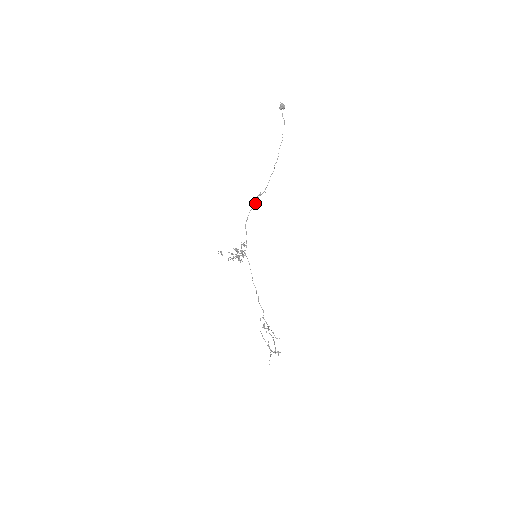
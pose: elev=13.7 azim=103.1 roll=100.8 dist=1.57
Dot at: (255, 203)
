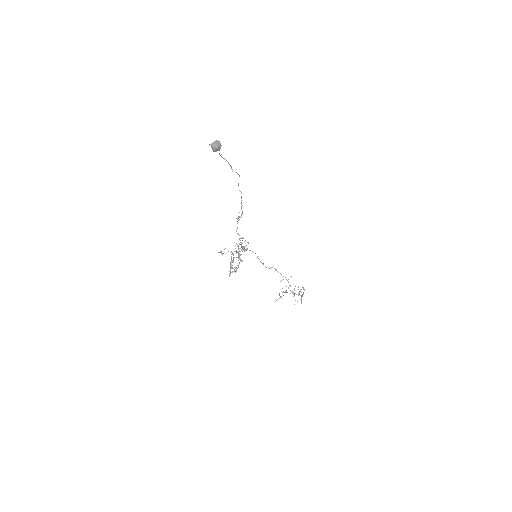
Dot at: (238, 220)
